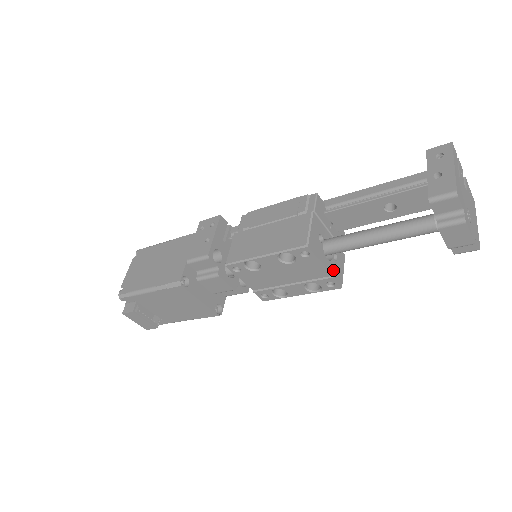
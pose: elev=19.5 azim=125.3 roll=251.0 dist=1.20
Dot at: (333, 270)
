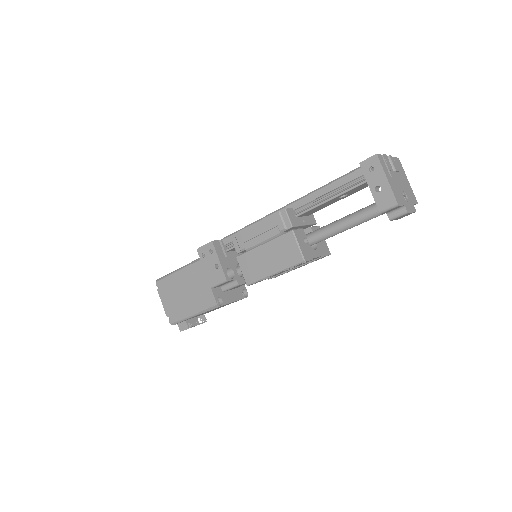
Dot at: (321, 251)
